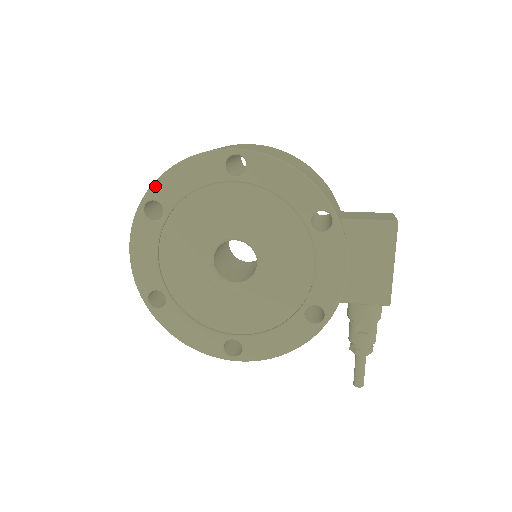
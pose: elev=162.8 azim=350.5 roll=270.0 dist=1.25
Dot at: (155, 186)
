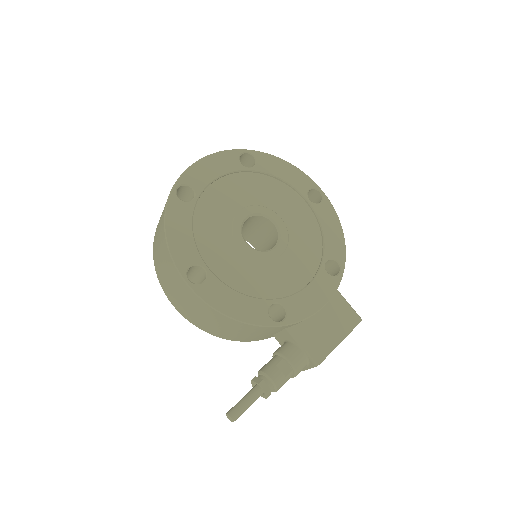
Dot at: (263, 154)
